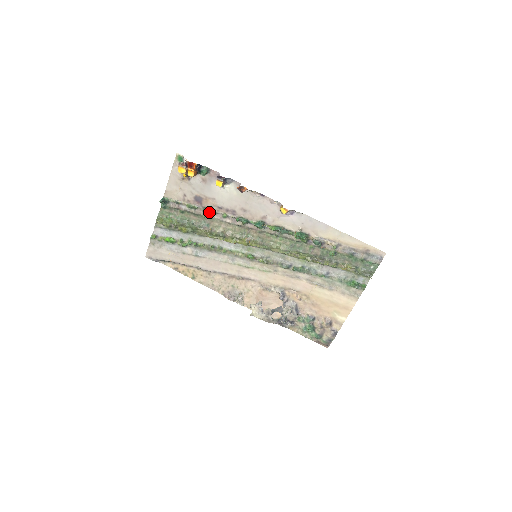
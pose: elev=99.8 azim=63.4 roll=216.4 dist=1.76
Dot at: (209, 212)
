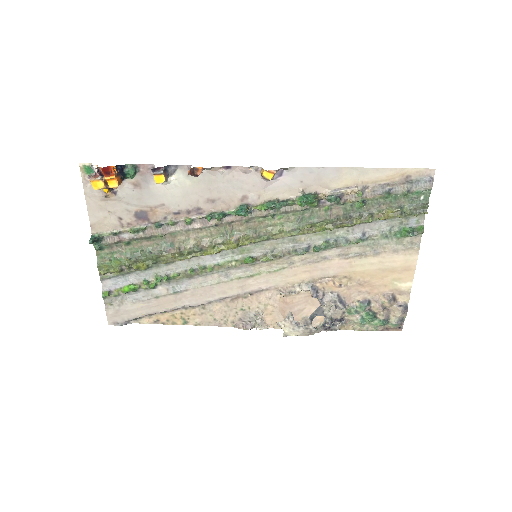
Dot at: (164, 226)
